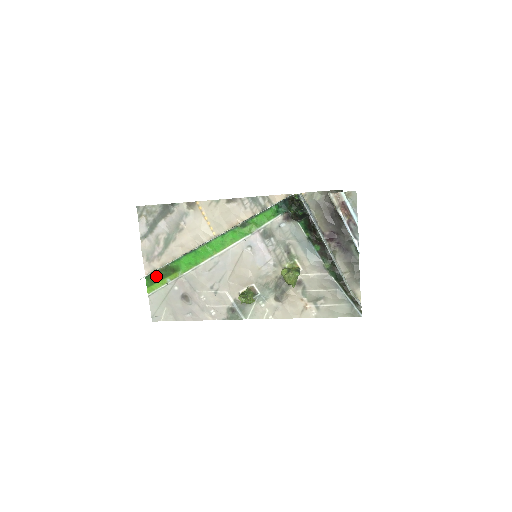
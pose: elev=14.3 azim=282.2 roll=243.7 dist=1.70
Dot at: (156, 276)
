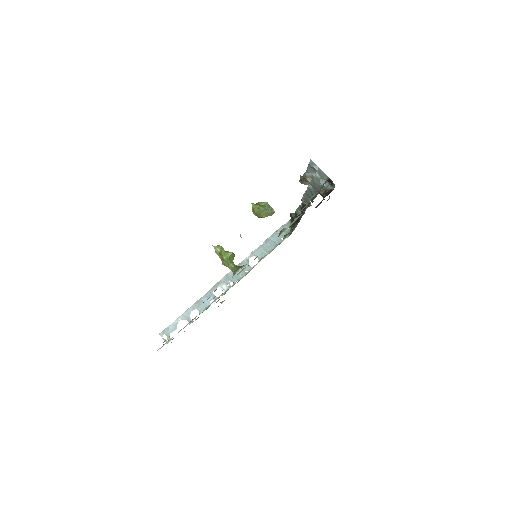
Dot at: occluded
